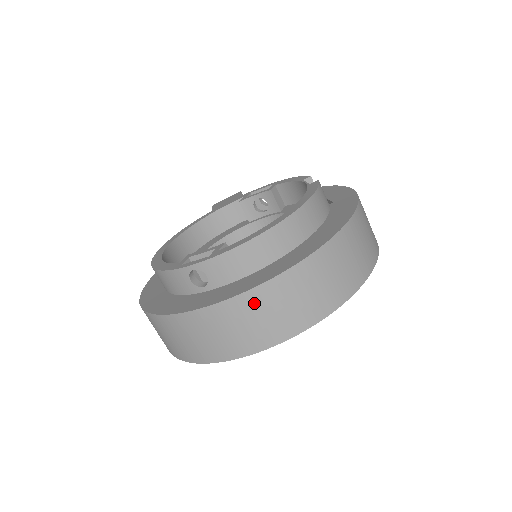
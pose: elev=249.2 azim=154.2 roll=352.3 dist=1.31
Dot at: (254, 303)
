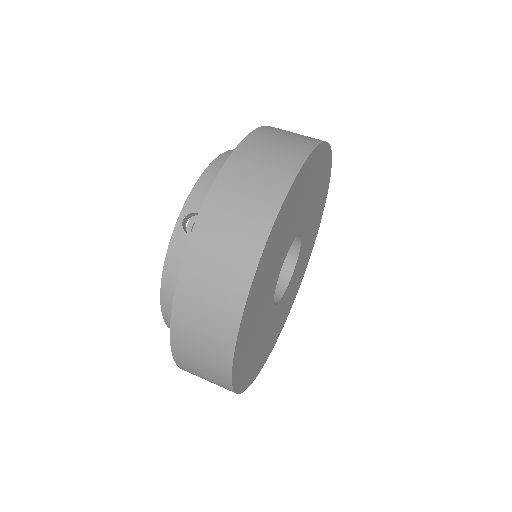
Dot at: (241, 165)
